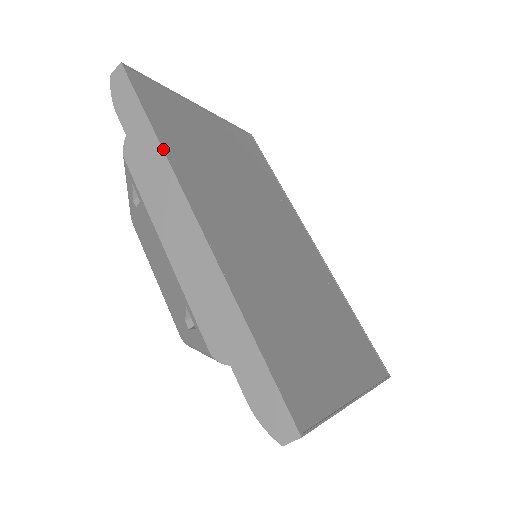
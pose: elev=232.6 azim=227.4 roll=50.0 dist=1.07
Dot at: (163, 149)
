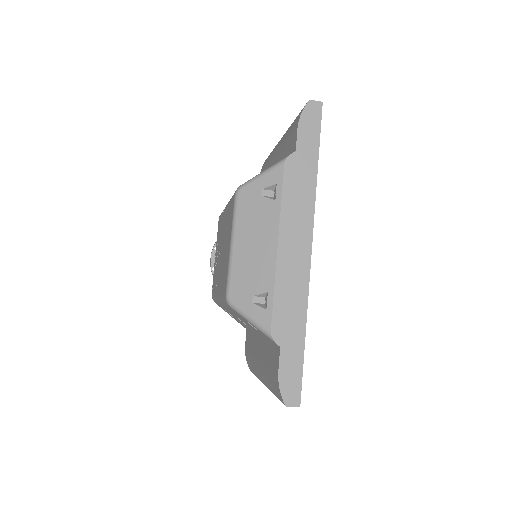
Dot at: occluded
